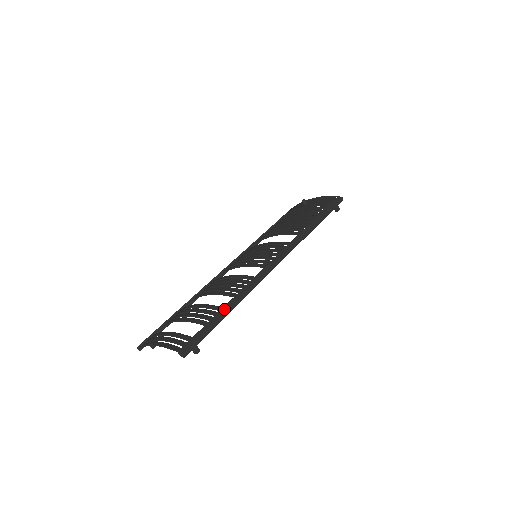
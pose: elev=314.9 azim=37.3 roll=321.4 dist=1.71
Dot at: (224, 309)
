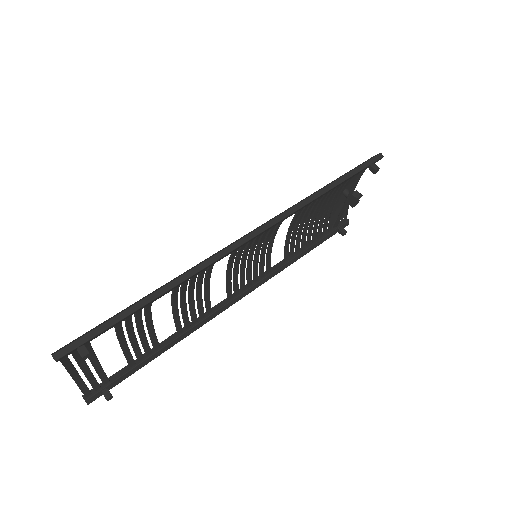
Dot at: (146, 296)
